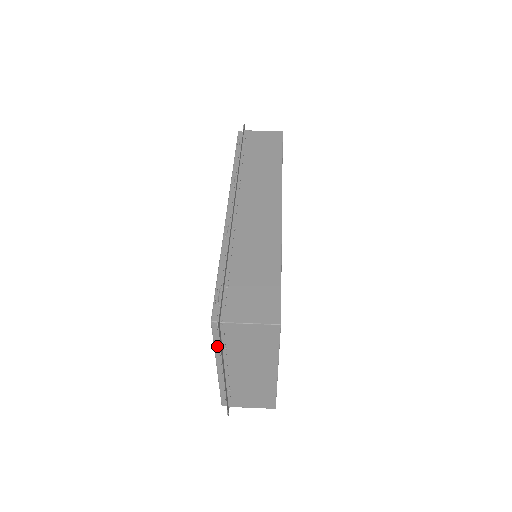
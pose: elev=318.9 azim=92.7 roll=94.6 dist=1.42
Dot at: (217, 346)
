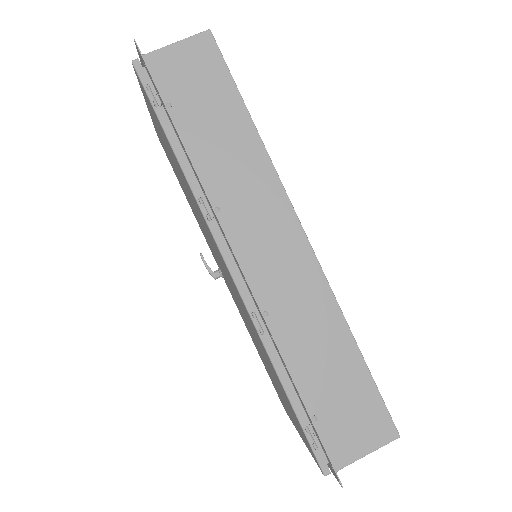
Dot at: occluded
